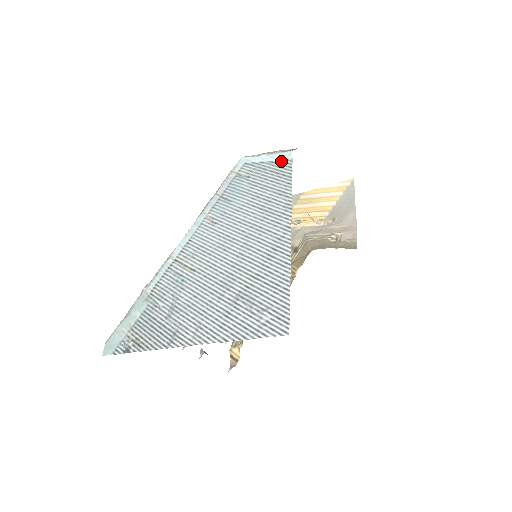
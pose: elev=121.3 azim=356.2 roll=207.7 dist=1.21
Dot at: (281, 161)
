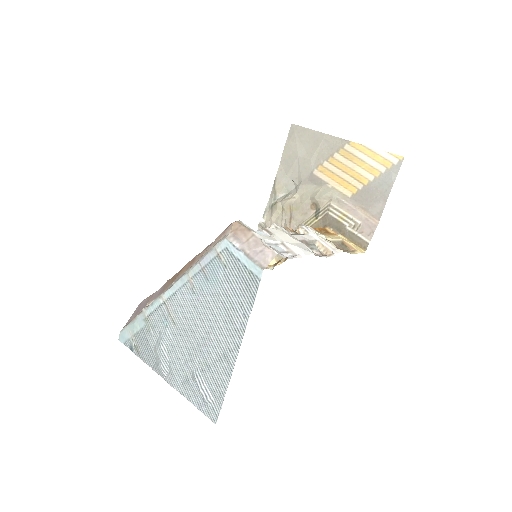
Dot at: (252, 274)
